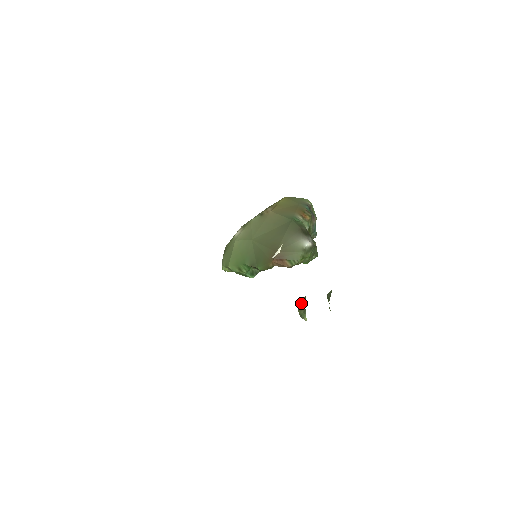
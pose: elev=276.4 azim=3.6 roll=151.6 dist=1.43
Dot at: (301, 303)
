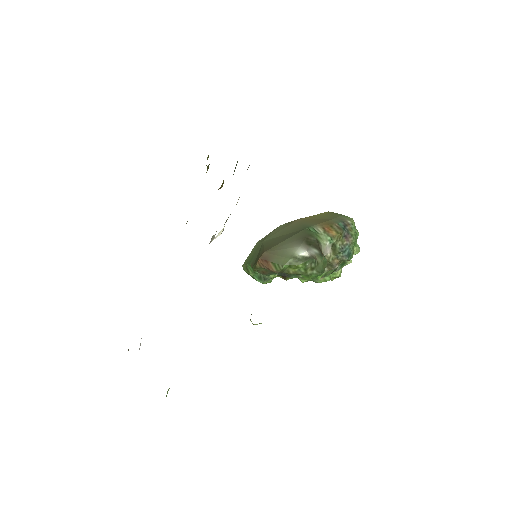
Dot at: occluded
